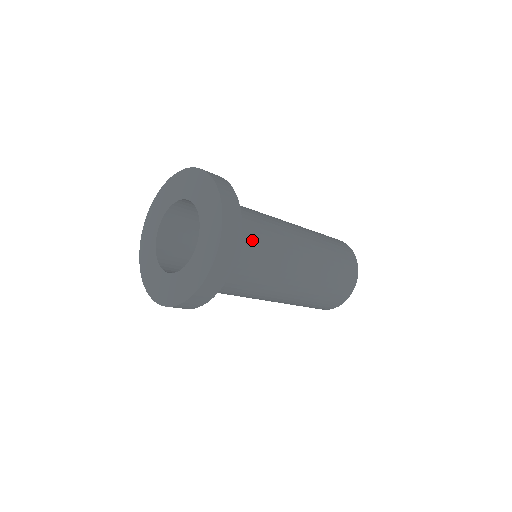
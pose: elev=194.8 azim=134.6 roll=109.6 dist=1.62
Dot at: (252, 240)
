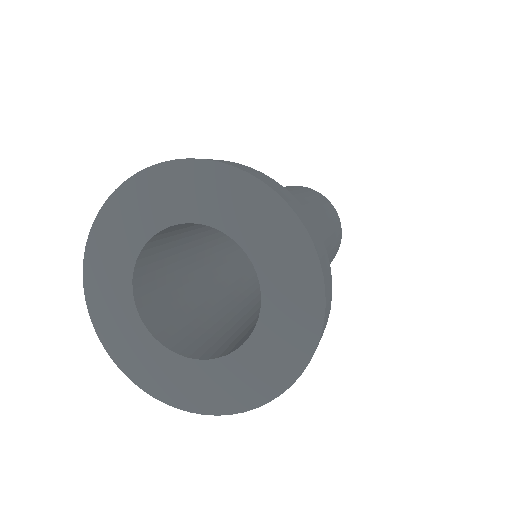
Dot at: occluded
